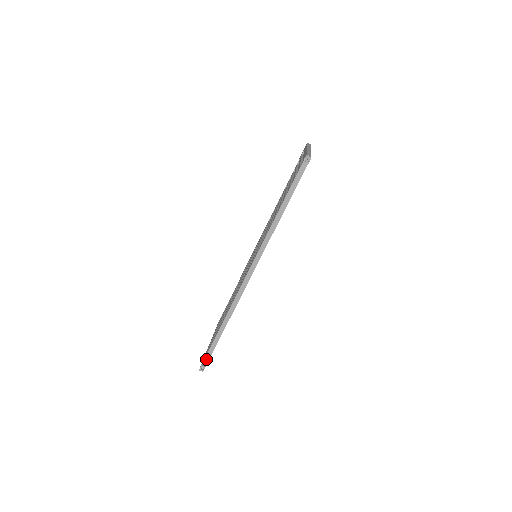
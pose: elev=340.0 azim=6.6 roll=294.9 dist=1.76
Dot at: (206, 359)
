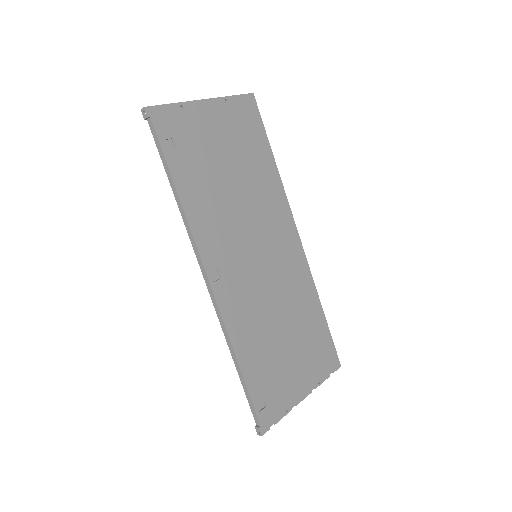
Dot at: (254, 416)
